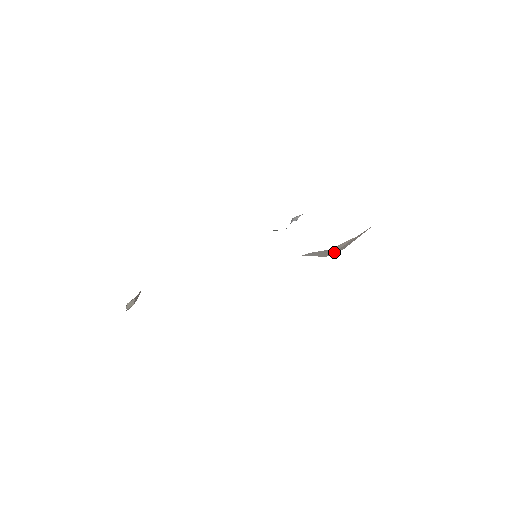
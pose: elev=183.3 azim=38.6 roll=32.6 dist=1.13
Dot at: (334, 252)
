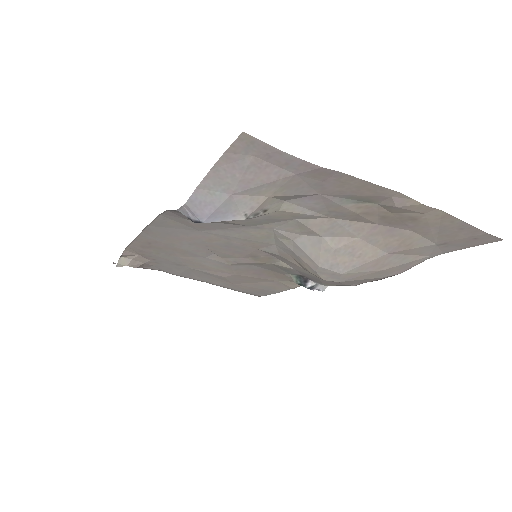
Dot at: (329, 261)
